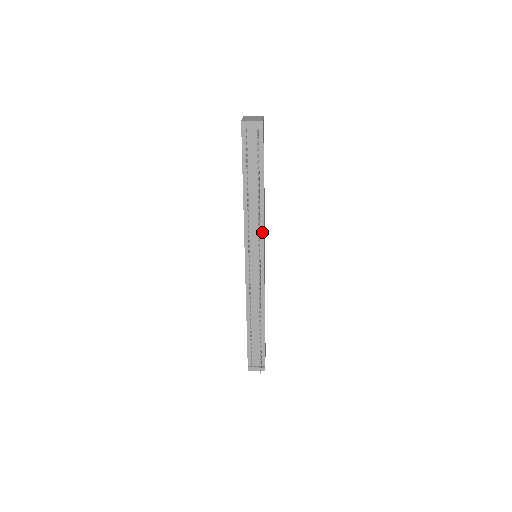
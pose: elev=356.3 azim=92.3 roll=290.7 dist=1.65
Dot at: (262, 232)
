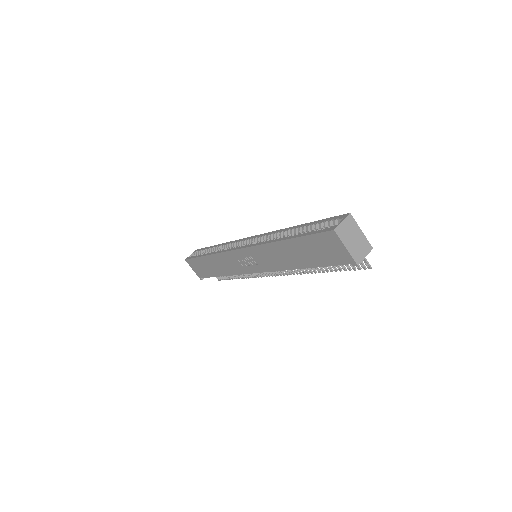
Dot at: occluded
